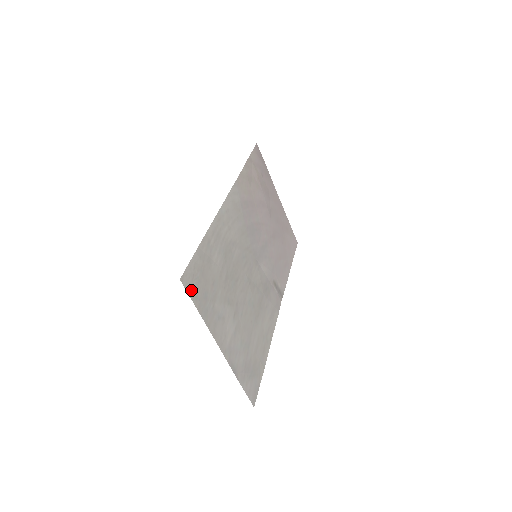
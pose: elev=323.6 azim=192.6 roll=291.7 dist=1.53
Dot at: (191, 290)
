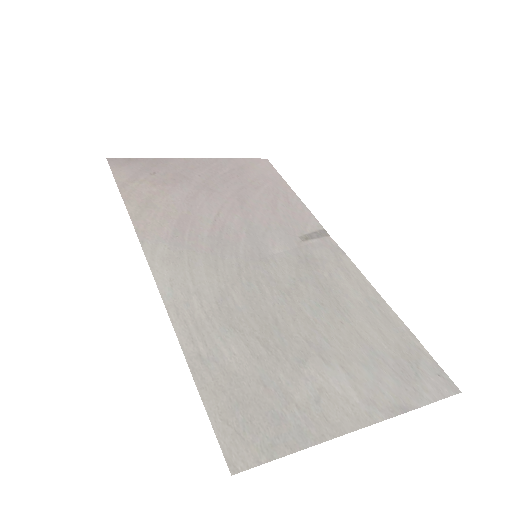
Dot at: (257, 453)
